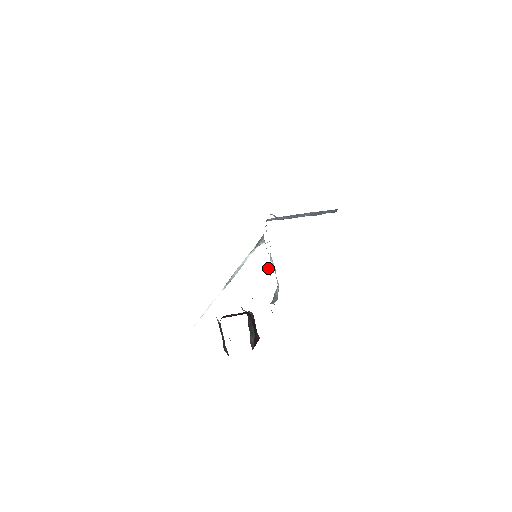
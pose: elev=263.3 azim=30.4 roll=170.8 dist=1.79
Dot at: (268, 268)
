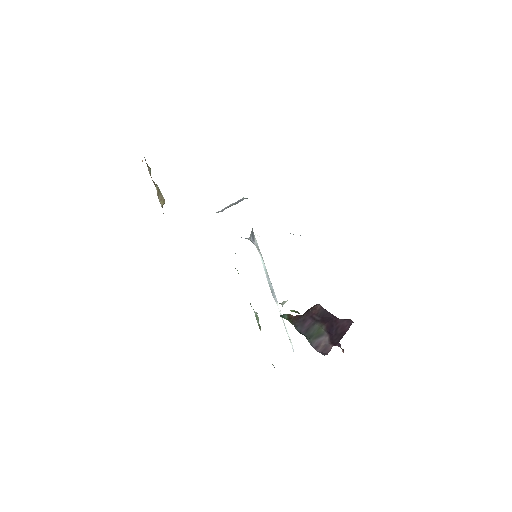
Dot at: occluded
